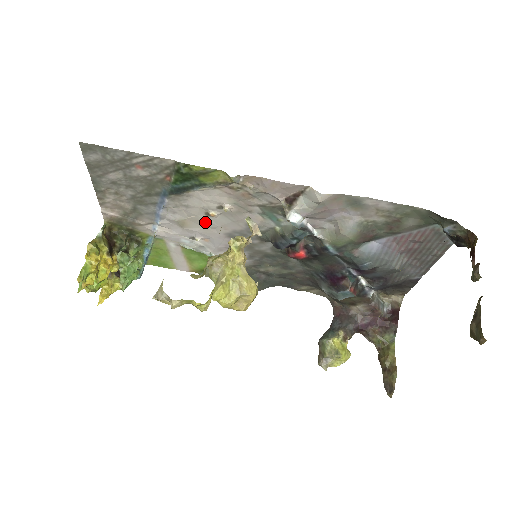
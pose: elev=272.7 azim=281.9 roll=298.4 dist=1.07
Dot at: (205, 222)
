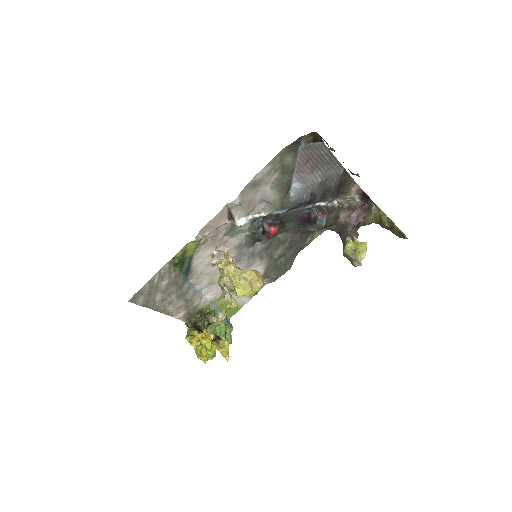
Dot at: (218, 269)
